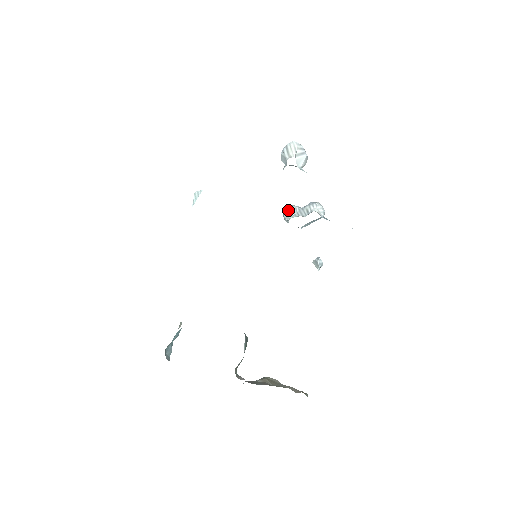
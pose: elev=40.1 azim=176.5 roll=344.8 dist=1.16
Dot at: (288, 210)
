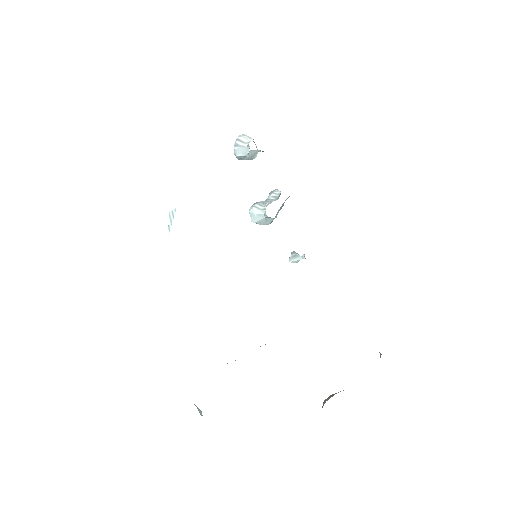
Dot at: (257, 206)
